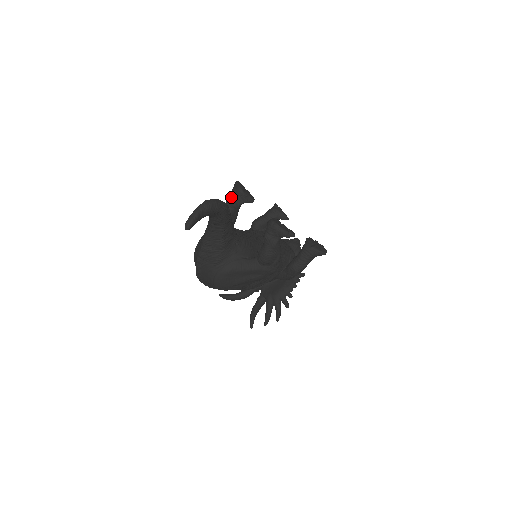
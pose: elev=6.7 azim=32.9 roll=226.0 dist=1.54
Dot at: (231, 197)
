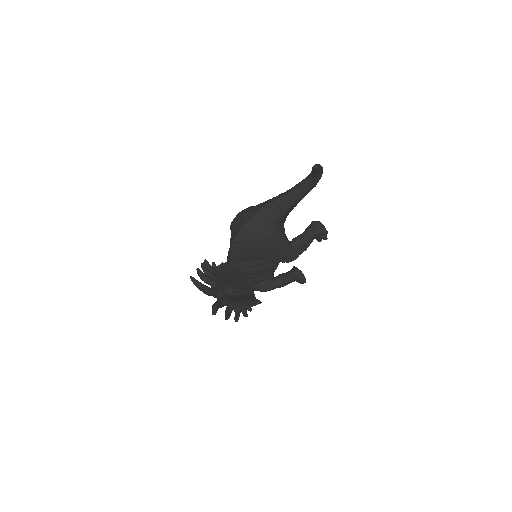
Dot at: occluded
